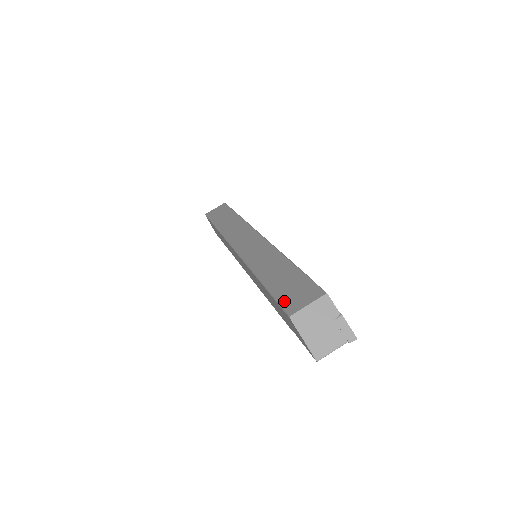
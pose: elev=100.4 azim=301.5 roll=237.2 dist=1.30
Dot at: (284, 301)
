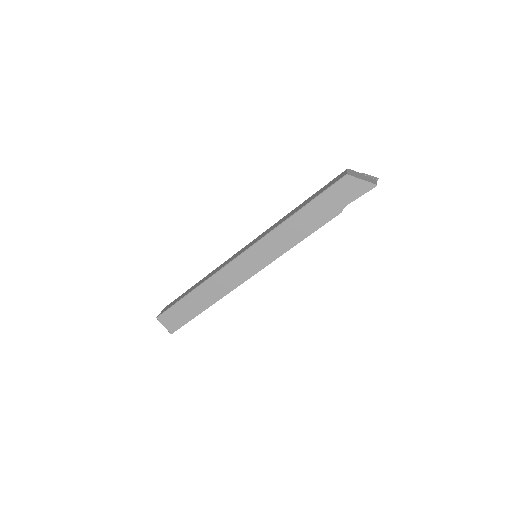
Dot at: (331, 184)
